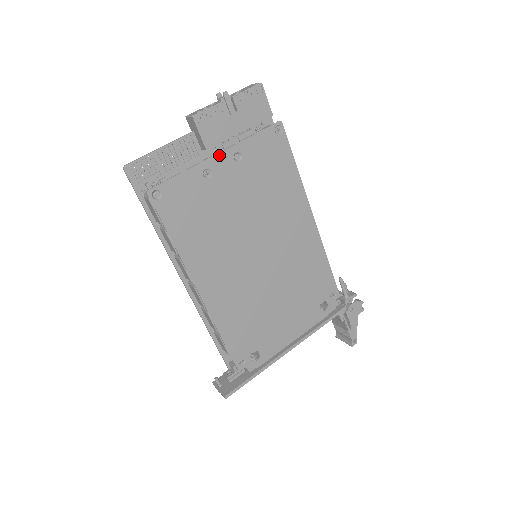
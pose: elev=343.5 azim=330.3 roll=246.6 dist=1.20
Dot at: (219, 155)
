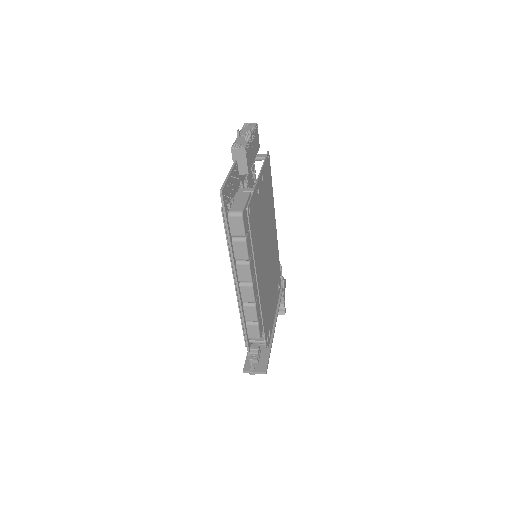
Dot at: (259, 177)
